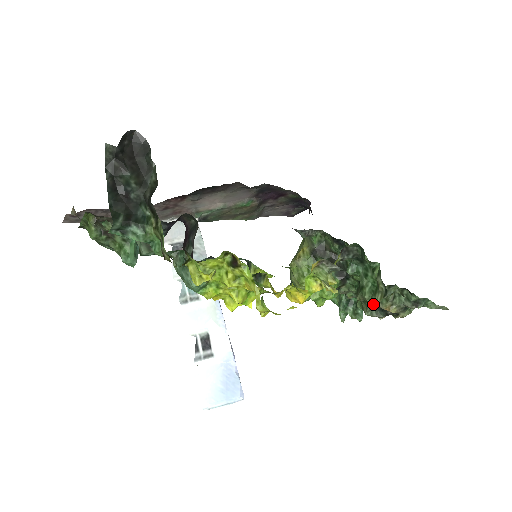
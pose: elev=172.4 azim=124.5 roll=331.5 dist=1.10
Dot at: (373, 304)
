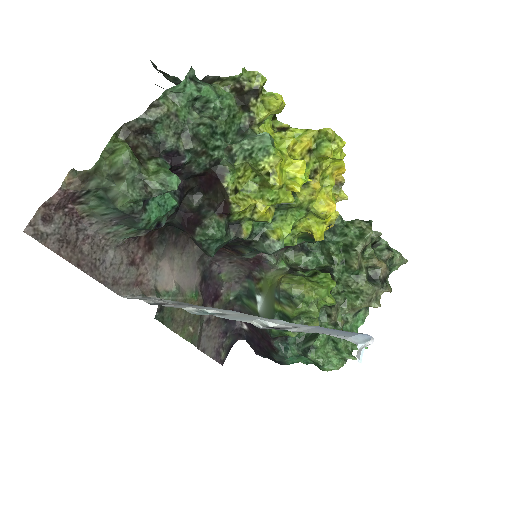
Dot at: (366, 274)
